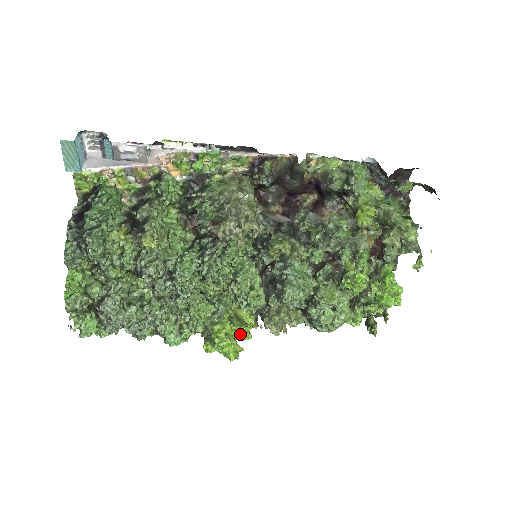
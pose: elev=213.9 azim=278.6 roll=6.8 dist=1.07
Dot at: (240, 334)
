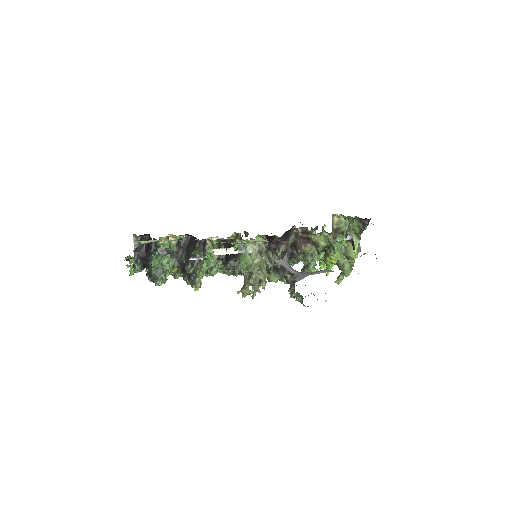
Dot at: occluded
